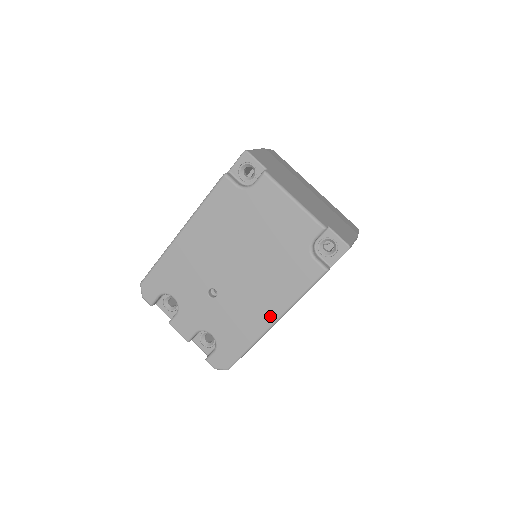
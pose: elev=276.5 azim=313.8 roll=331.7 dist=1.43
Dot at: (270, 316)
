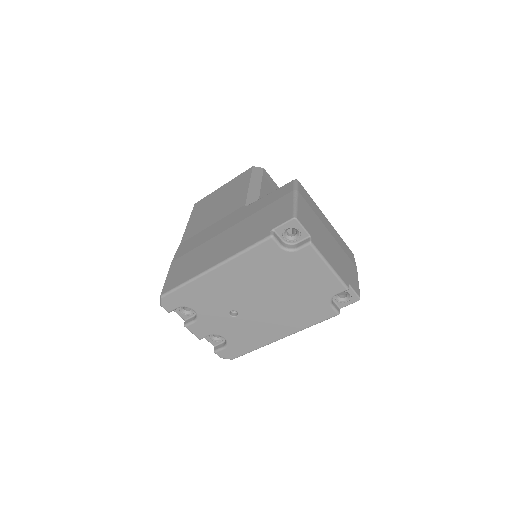
Dot at: (281, 334)
